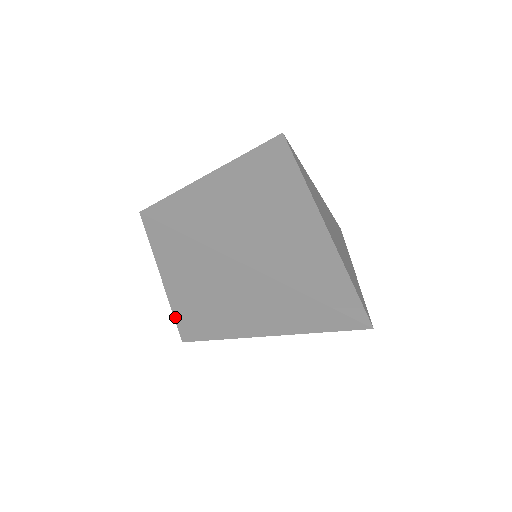
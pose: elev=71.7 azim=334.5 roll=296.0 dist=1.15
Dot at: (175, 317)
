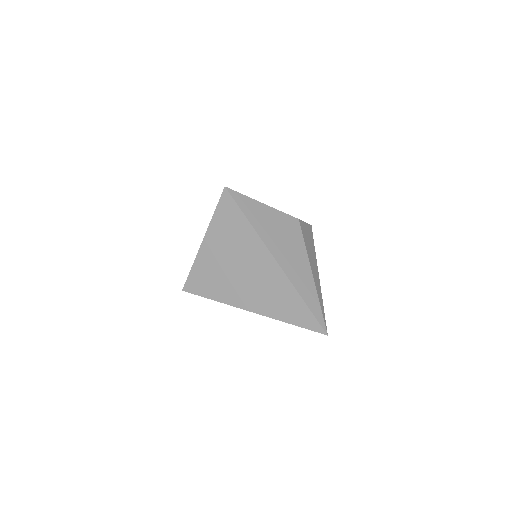
Dot at: occluded
